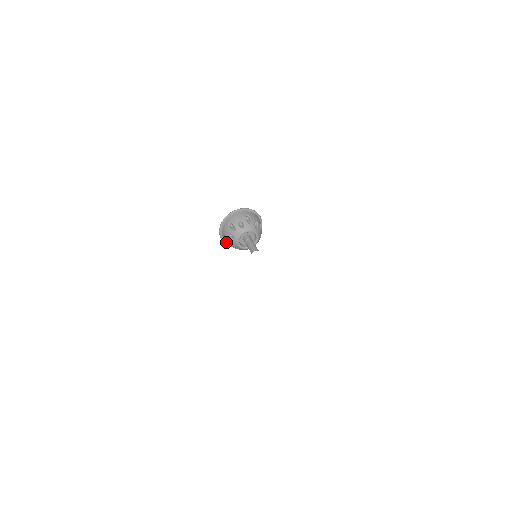
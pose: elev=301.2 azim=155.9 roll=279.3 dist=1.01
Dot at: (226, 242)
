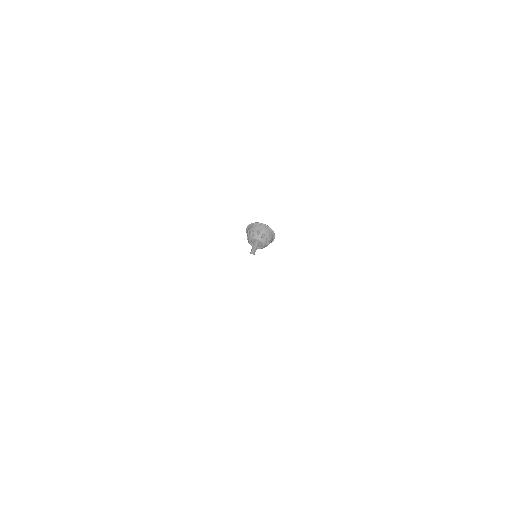
Dot at: occluded
